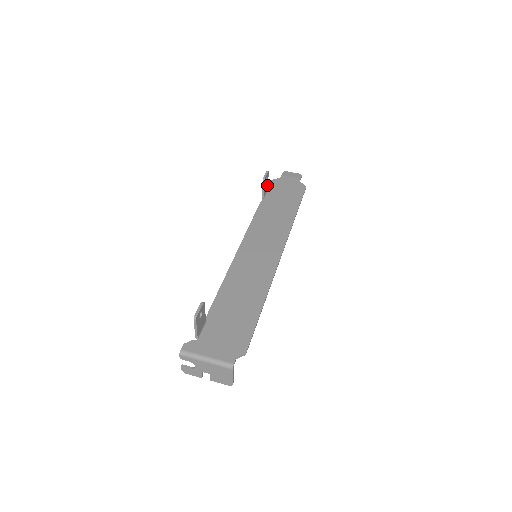
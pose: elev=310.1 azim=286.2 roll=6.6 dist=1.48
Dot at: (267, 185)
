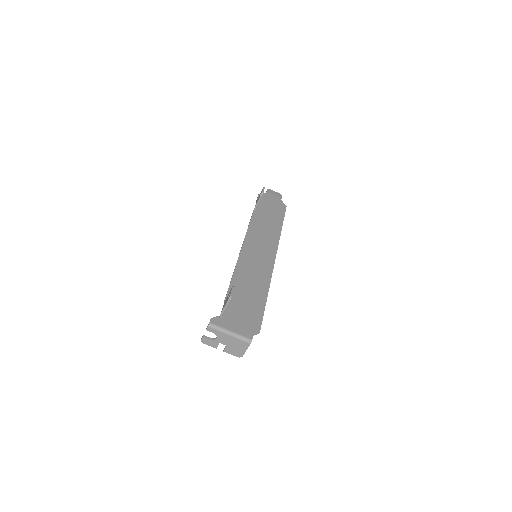
Dot at: occluded
